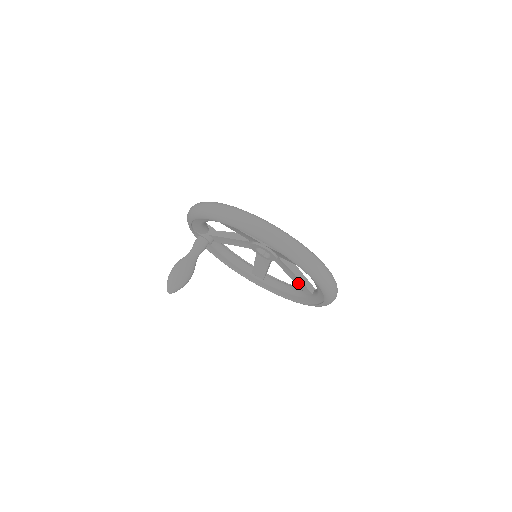
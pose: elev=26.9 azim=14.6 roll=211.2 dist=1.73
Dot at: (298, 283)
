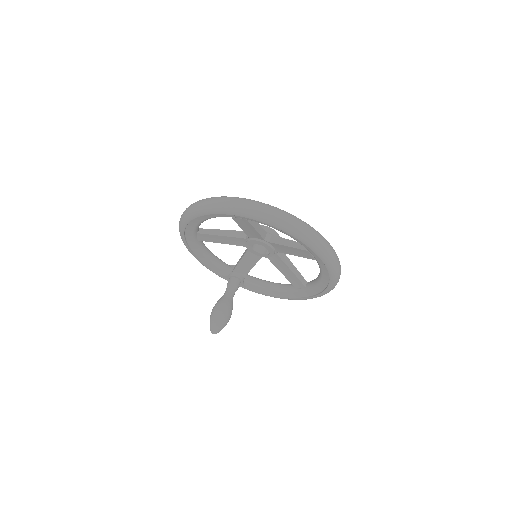
Dot at: (299, 254)
